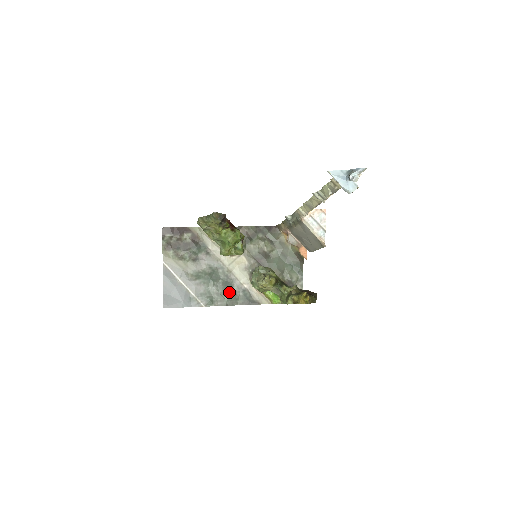
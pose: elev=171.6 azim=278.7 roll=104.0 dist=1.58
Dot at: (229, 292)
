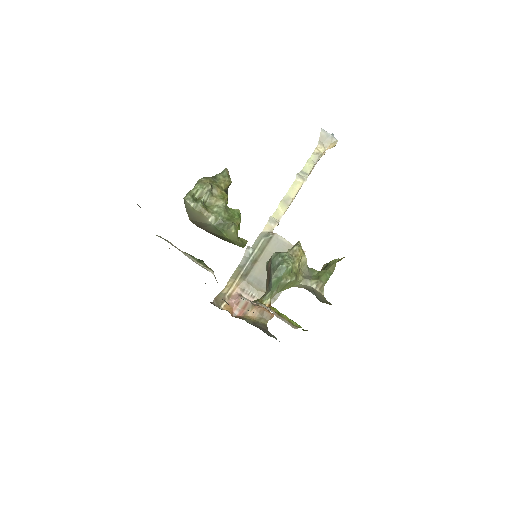
Dot at: occluded
